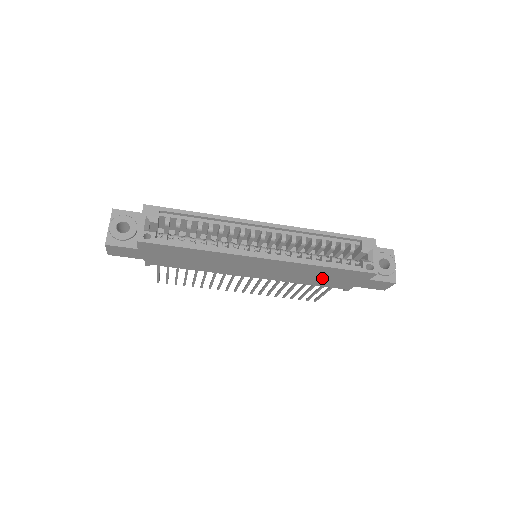
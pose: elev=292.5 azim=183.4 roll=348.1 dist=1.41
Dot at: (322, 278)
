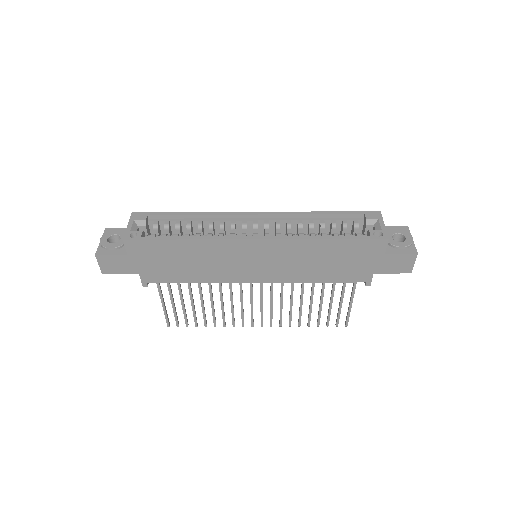
Dot at: (331, 264)
